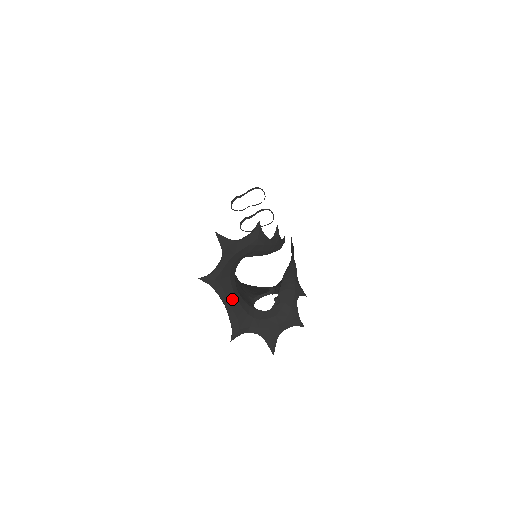
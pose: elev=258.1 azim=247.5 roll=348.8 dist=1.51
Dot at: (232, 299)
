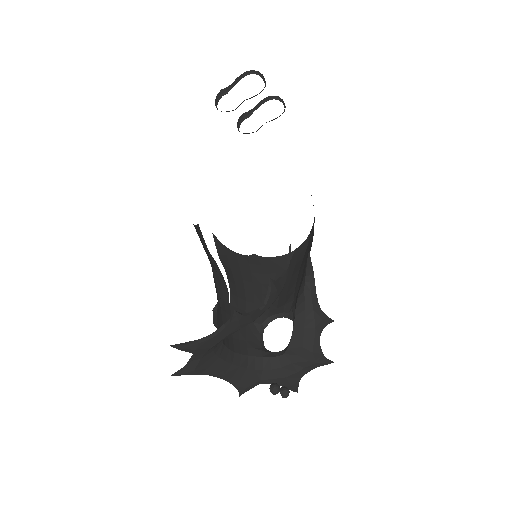
Dot at: (227, 369)
